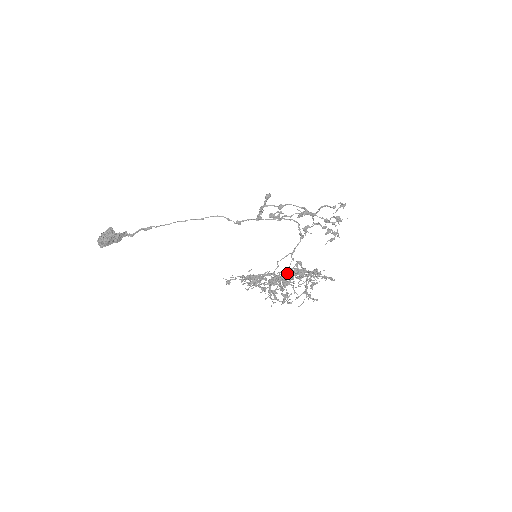
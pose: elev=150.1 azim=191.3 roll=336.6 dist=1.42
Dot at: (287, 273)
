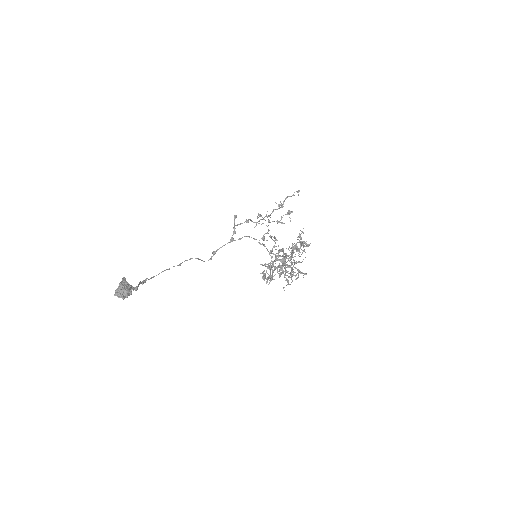
Dot at: (294, 245)
